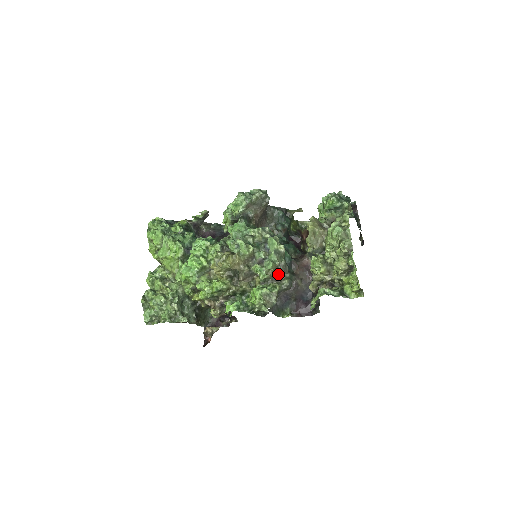
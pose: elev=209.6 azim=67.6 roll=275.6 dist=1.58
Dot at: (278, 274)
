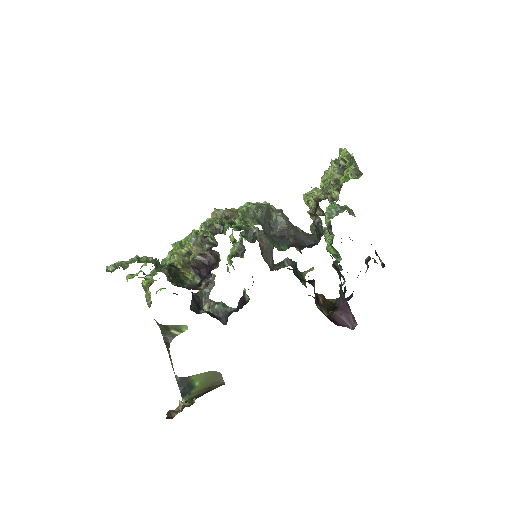
Dot at: occluded
